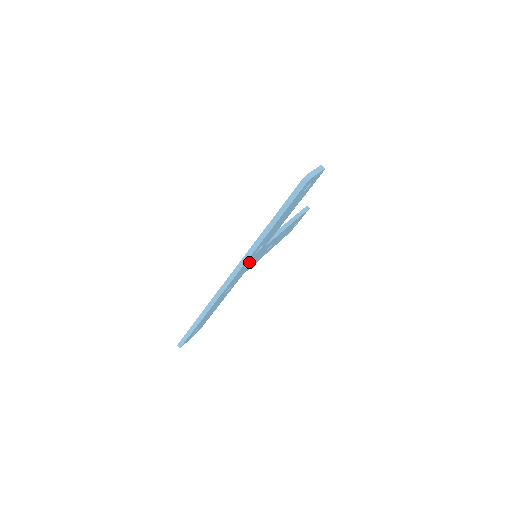
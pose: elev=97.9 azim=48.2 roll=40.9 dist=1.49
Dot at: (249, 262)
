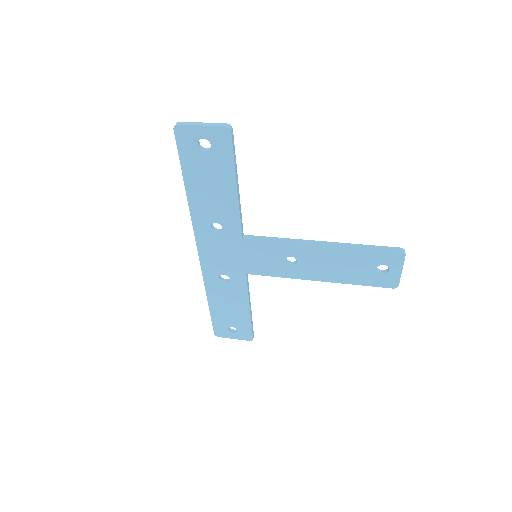
Dot at: (221, 245)
